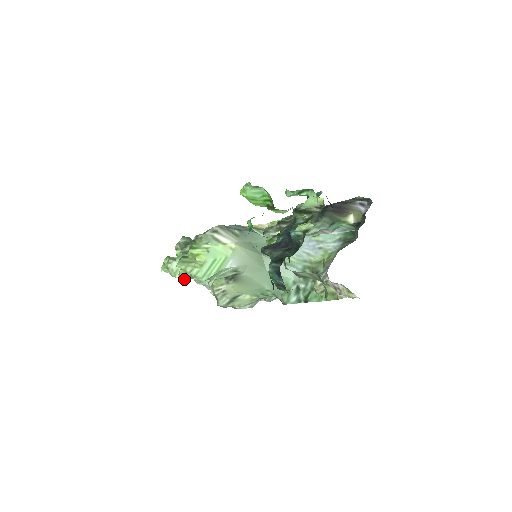
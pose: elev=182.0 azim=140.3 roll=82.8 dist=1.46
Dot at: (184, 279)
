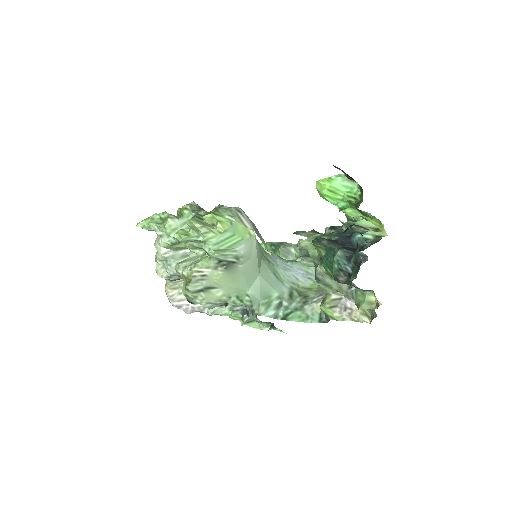
Dot at: (171, 243)
